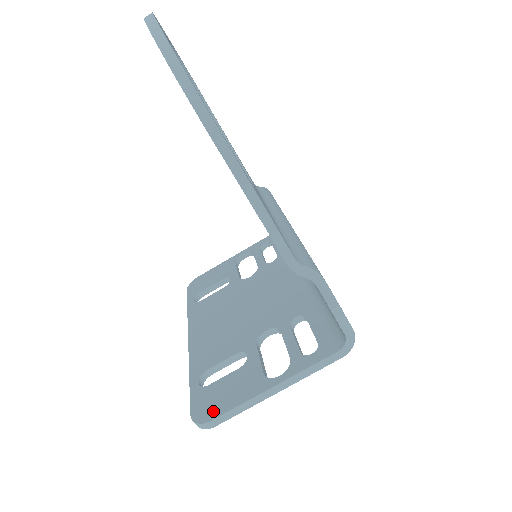
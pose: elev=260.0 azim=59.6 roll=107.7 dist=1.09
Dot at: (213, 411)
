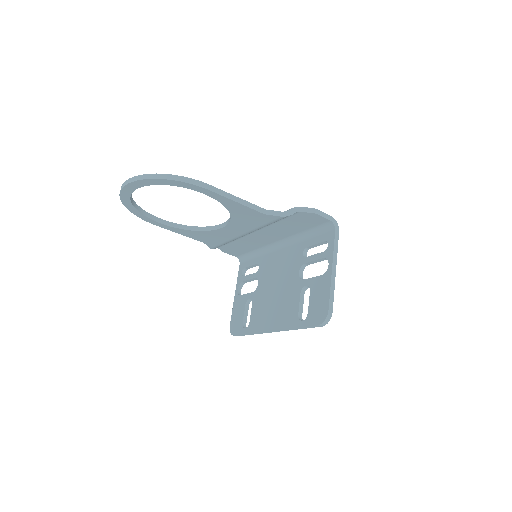
Dot at: (324, 309)
